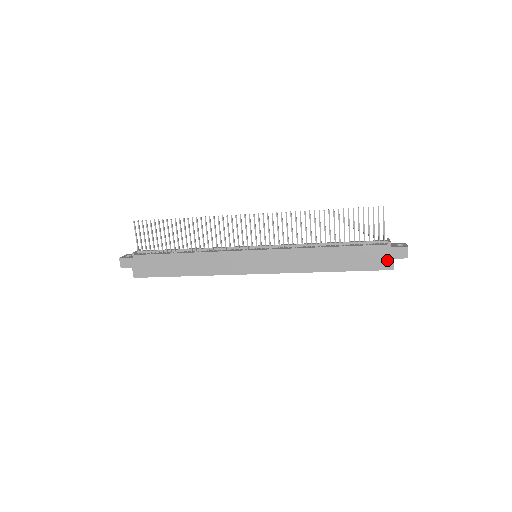
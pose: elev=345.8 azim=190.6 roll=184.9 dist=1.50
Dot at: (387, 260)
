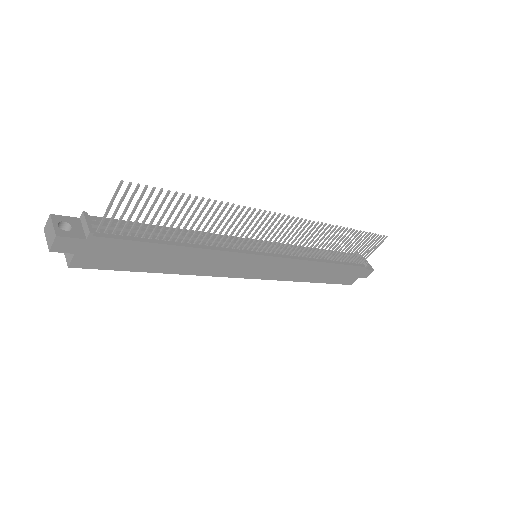
Dot at: (354, 278)
